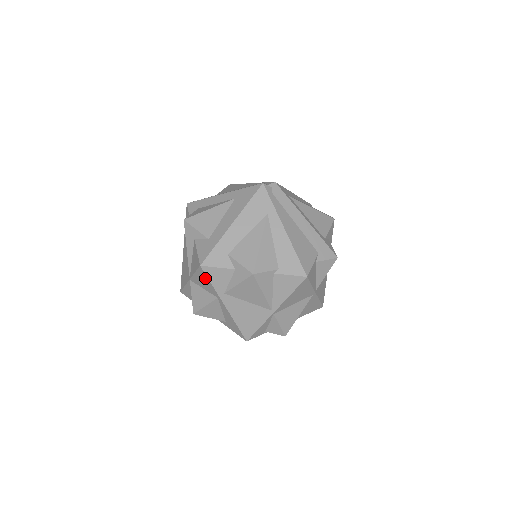
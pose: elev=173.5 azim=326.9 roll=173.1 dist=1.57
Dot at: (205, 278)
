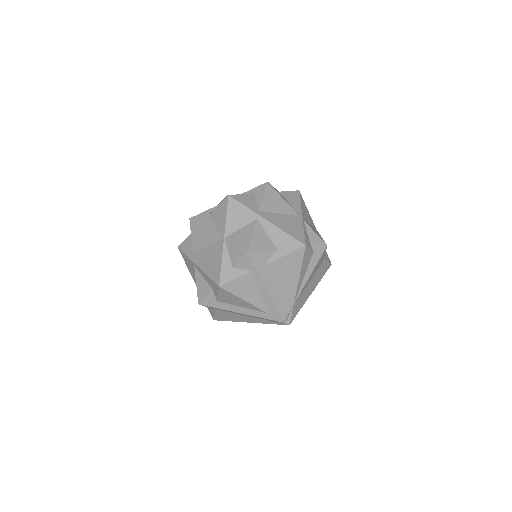
Dot at: (237, 207)
